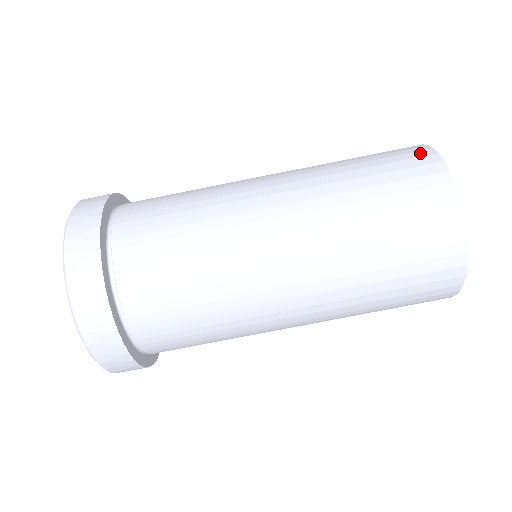
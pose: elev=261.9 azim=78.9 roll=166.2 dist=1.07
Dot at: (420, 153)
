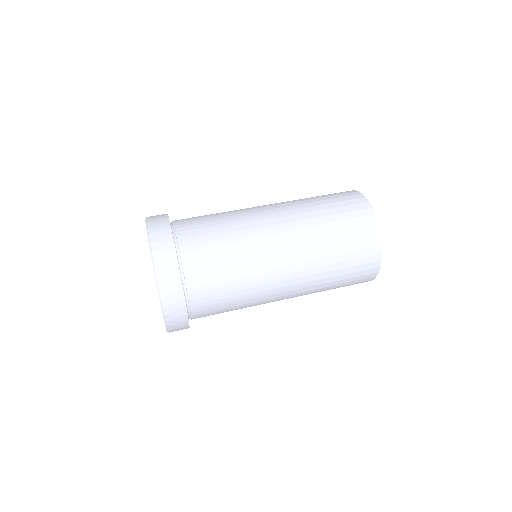
Dot at: occluded
